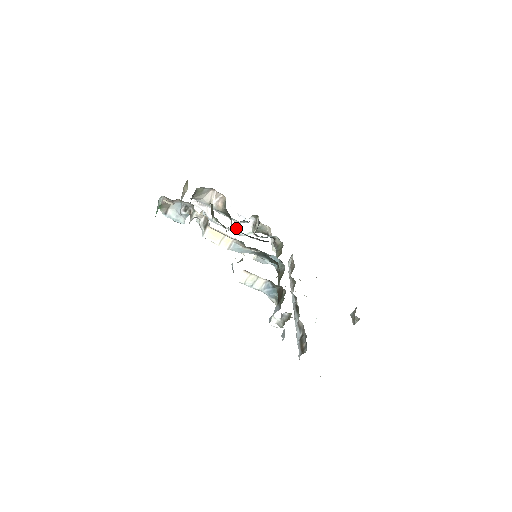
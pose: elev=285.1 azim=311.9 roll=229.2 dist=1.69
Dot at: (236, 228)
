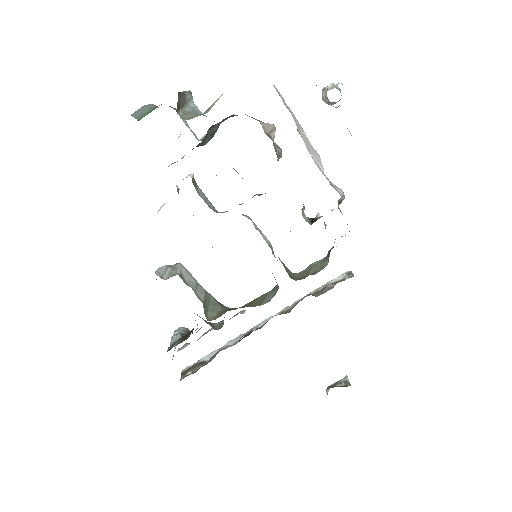
Dot at: occluded
